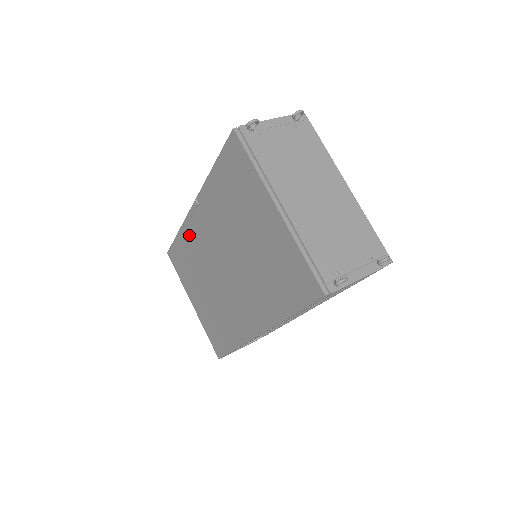
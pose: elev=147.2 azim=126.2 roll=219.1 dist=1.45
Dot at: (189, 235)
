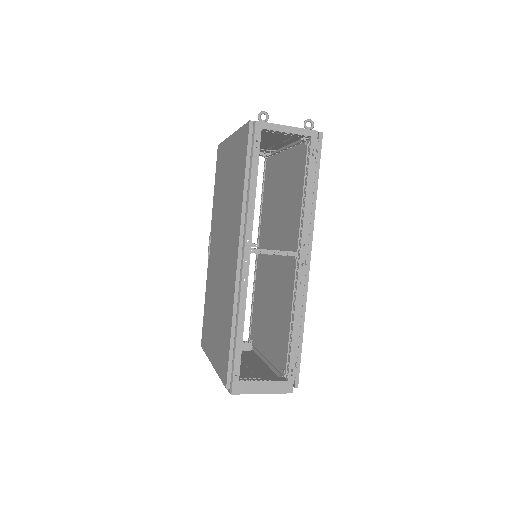
Dot at: (209, 280)
